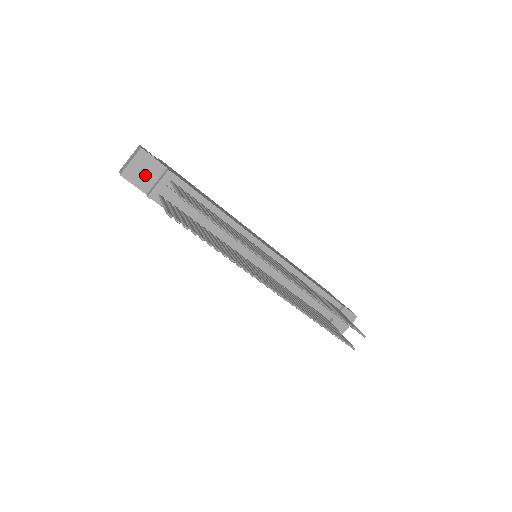
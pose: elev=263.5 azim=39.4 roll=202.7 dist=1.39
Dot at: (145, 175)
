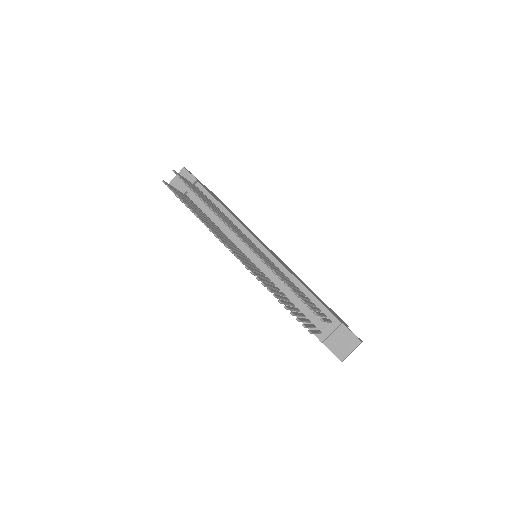
Dot at: (183, 185)
